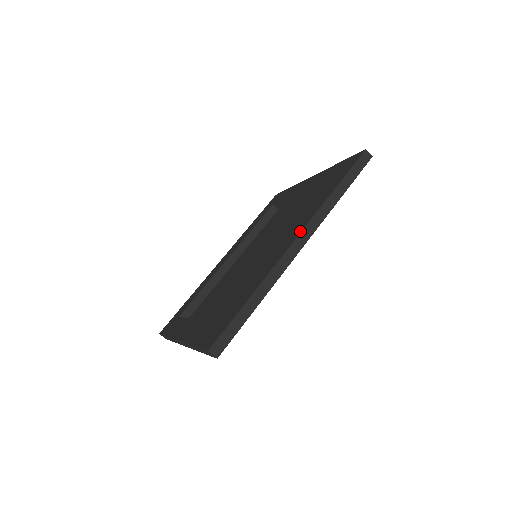
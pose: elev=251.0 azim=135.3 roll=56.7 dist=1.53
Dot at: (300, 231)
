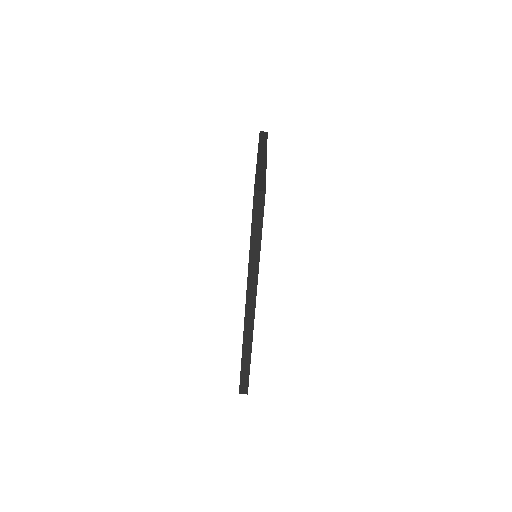
Dot at: occluded
